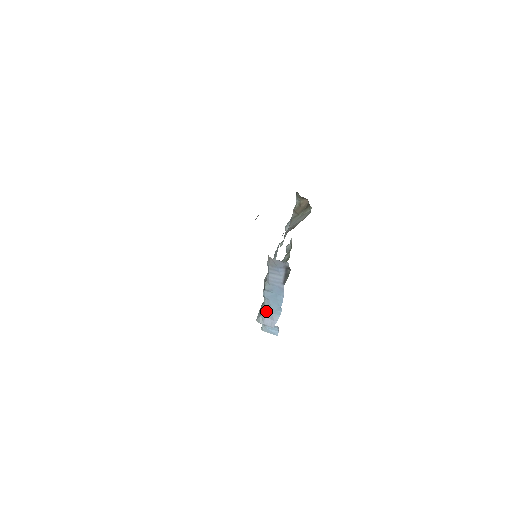
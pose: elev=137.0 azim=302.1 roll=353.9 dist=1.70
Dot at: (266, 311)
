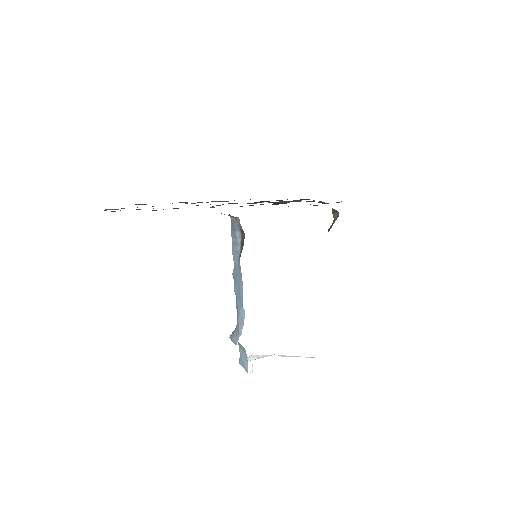
Dot at: (237, 319)
